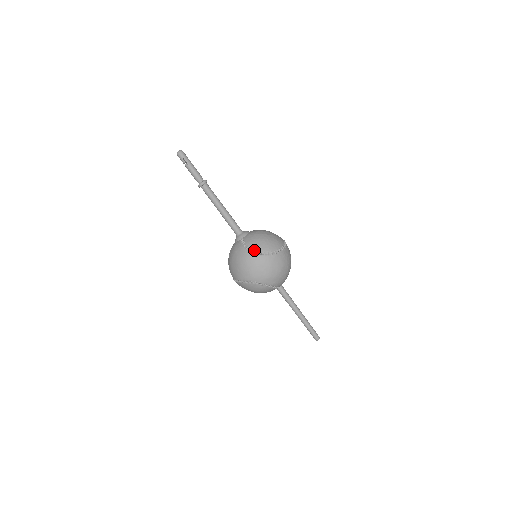
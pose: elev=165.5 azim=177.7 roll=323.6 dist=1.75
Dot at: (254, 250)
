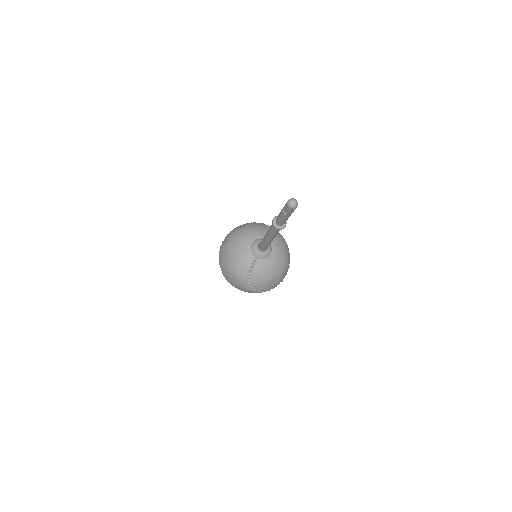
Dot at: (251, 283)
